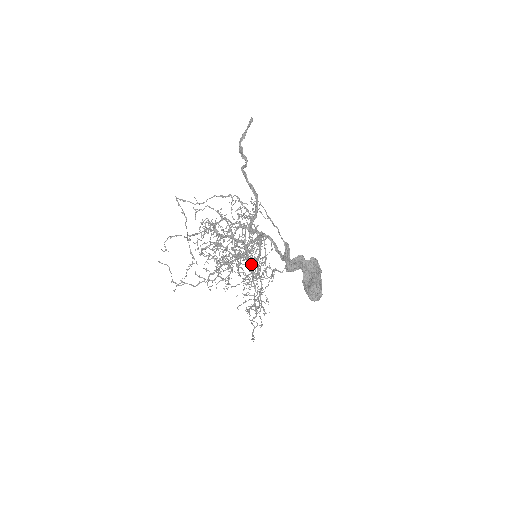
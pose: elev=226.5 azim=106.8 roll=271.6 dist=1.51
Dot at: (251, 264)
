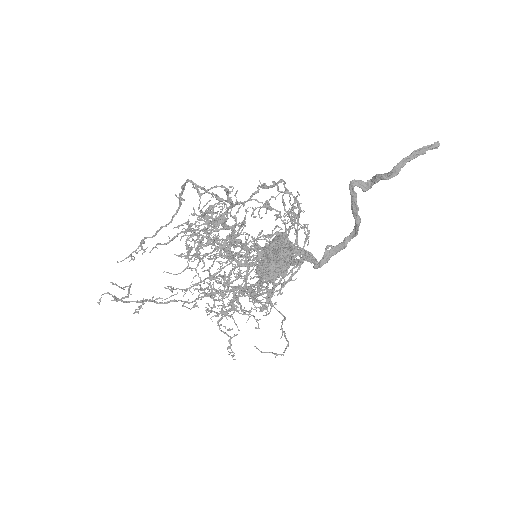
Dot at: occluded
